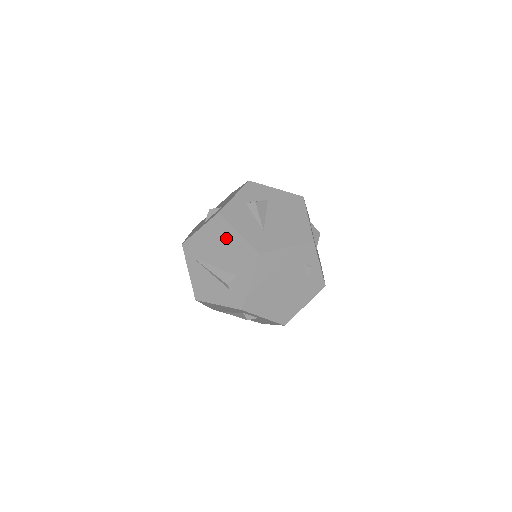
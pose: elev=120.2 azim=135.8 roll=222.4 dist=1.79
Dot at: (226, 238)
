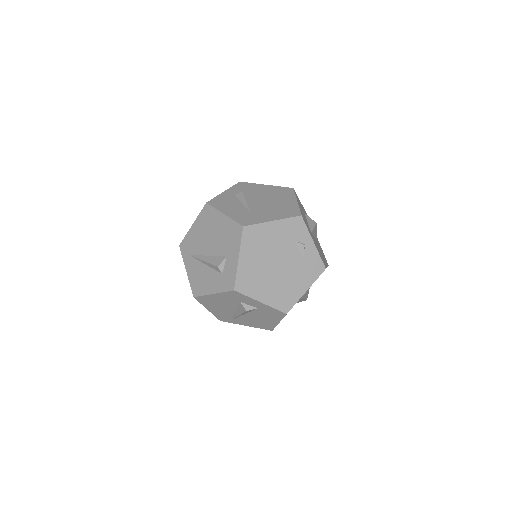
Dot at: (214, 223)
